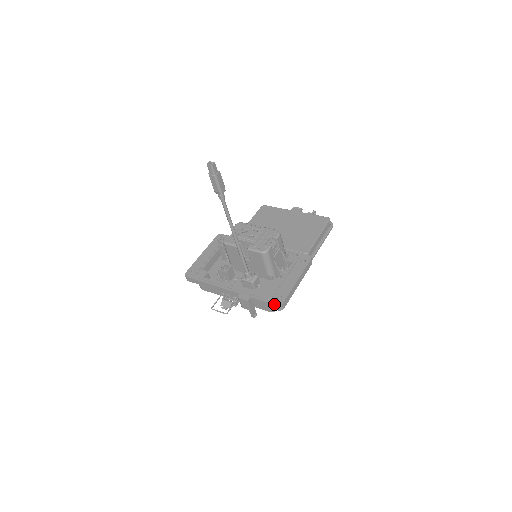
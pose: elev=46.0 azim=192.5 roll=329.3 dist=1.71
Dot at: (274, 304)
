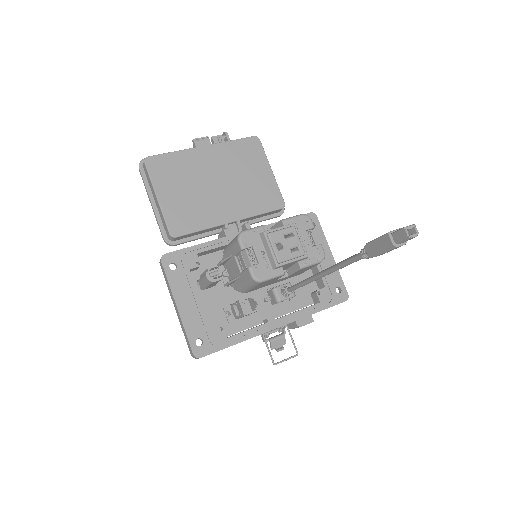
Dot at: (342, 302)
